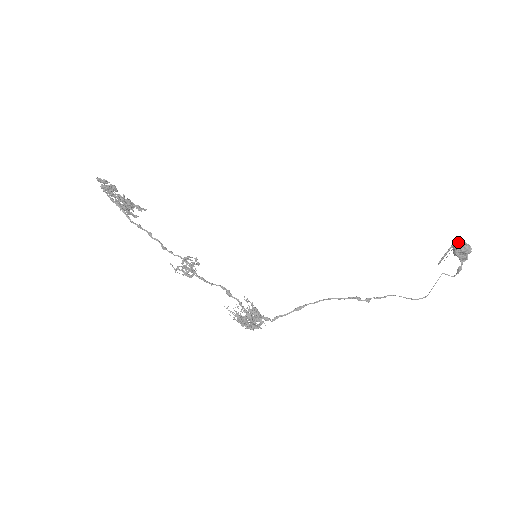
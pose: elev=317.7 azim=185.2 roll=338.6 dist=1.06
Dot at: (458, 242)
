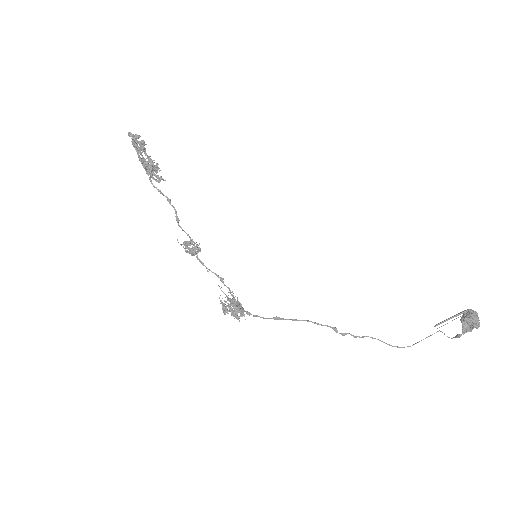
Dot at: (470, 313)
